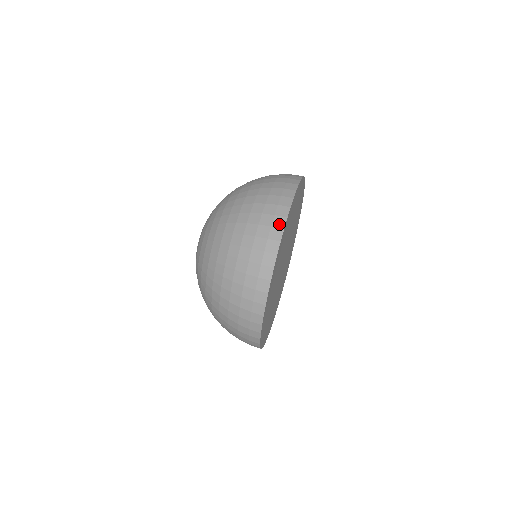
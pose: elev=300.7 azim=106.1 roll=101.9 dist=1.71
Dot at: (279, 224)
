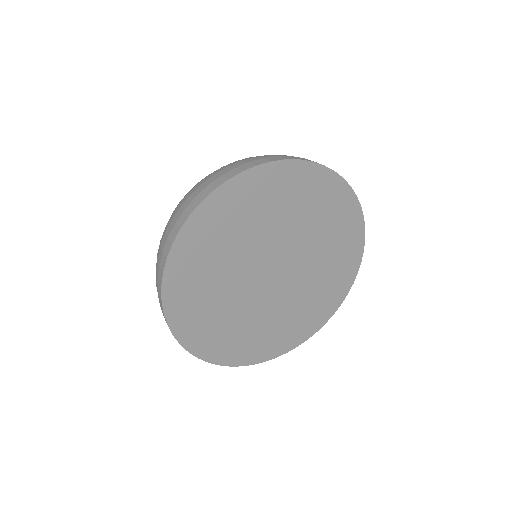
Dot at: occluded
